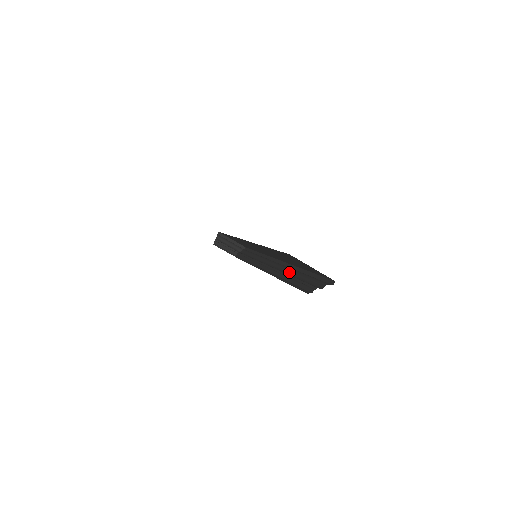
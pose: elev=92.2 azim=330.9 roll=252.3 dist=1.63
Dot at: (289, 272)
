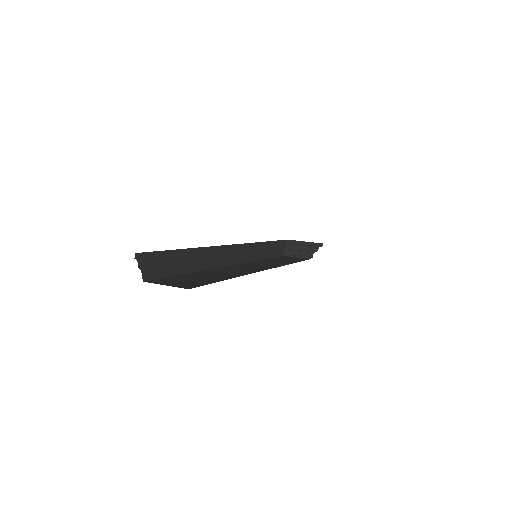
Dot at: occluded
